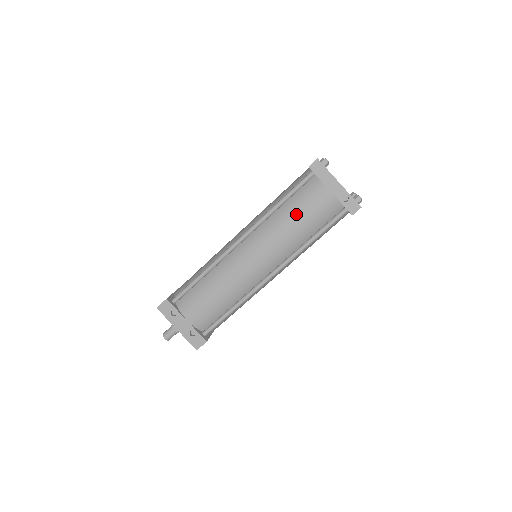
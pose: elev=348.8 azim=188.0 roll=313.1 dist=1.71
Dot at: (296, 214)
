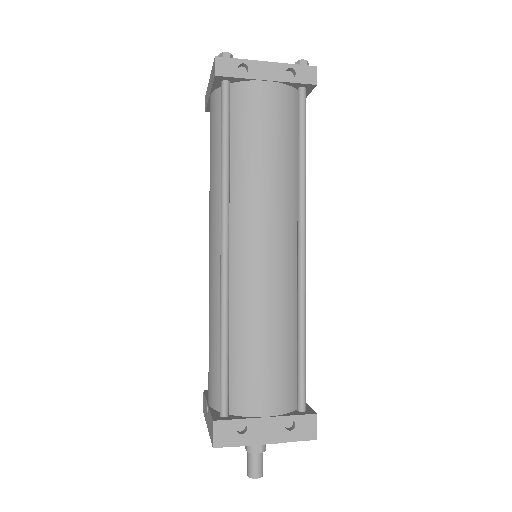
Dot at: (257, 145)
